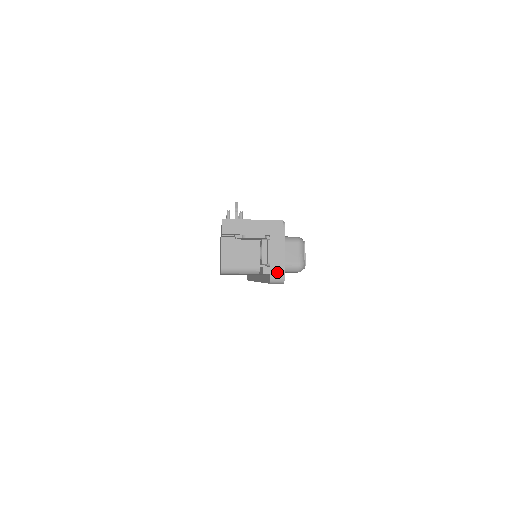
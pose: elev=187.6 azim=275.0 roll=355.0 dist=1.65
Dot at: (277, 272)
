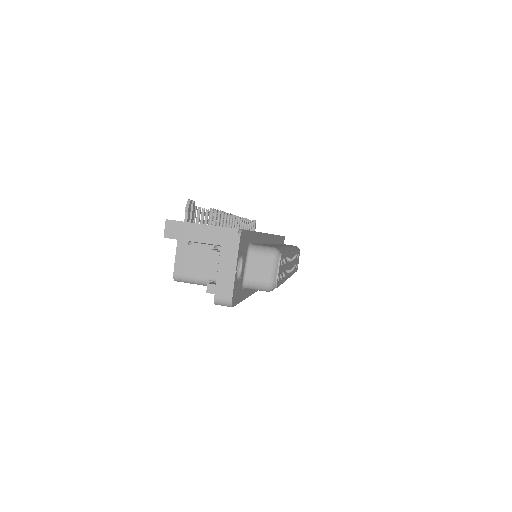
Dot at: (223, 293)
